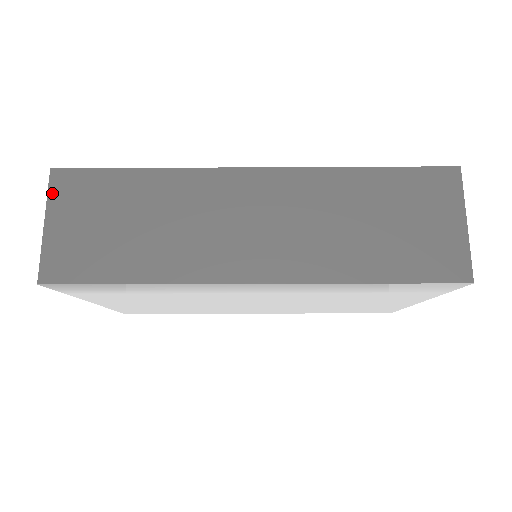
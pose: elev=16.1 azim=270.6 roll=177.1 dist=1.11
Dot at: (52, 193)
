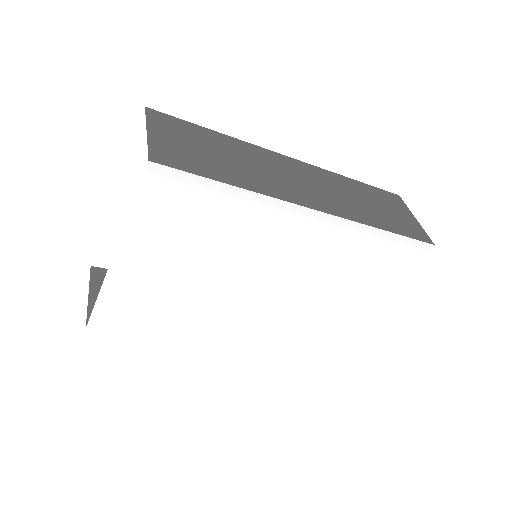
Dot at: (150, 118)
